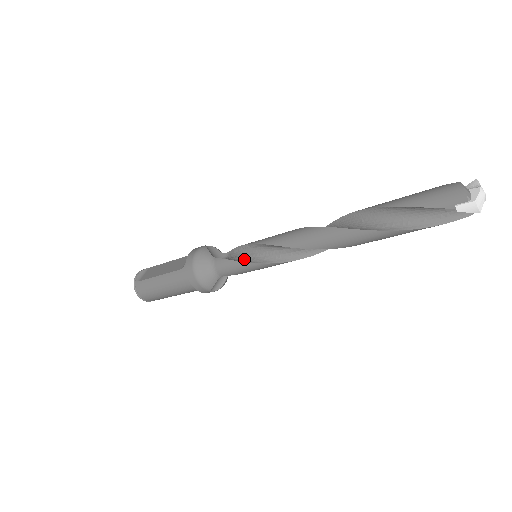
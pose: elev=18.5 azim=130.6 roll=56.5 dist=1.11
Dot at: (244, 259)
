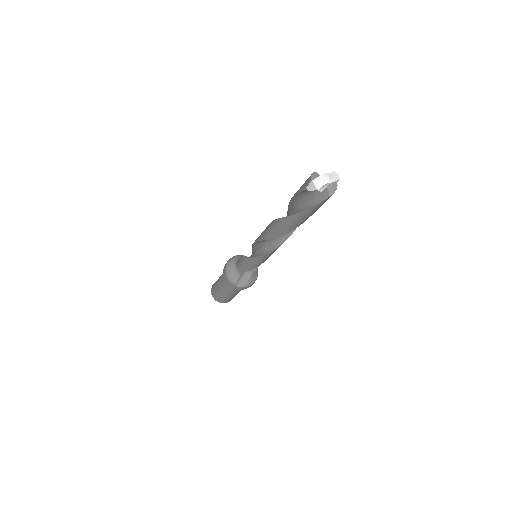
Dot at: occluded
